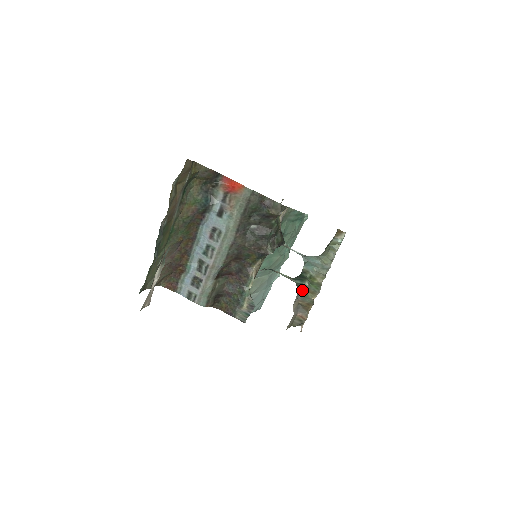
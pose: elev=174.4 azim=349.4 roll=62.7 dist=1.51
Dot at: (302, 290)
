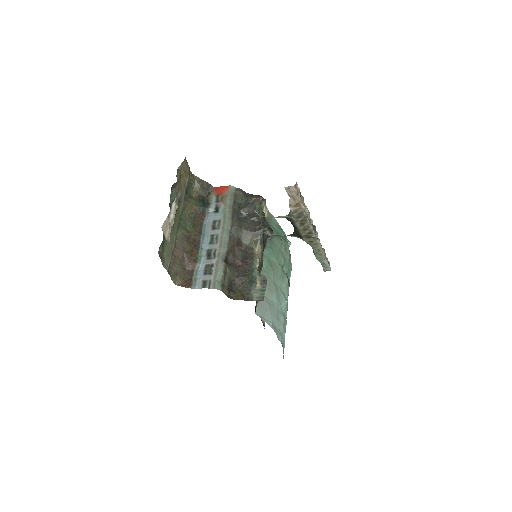
Dot at: occluded
